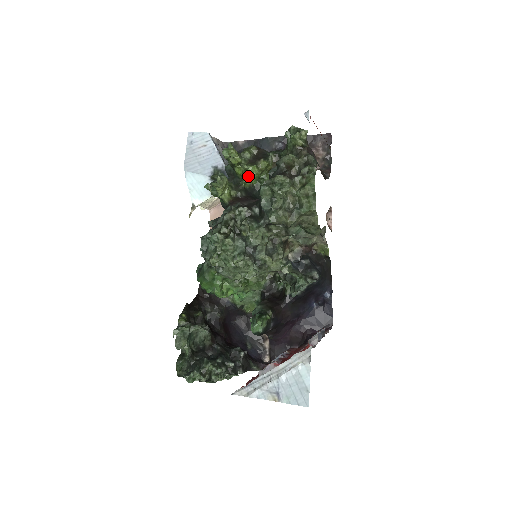
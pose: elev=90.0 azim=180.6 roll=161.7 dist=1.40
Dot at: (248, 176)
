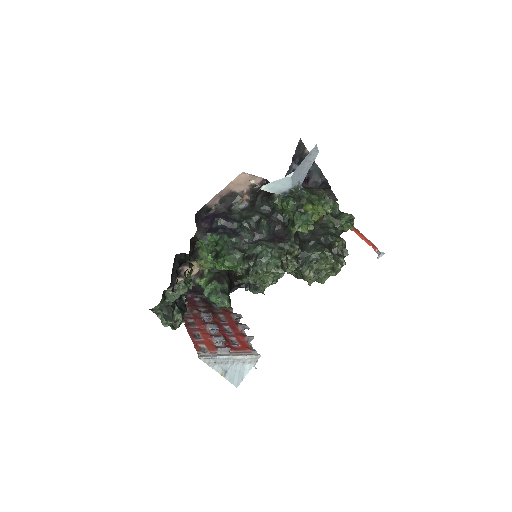
Dot at: occluded
